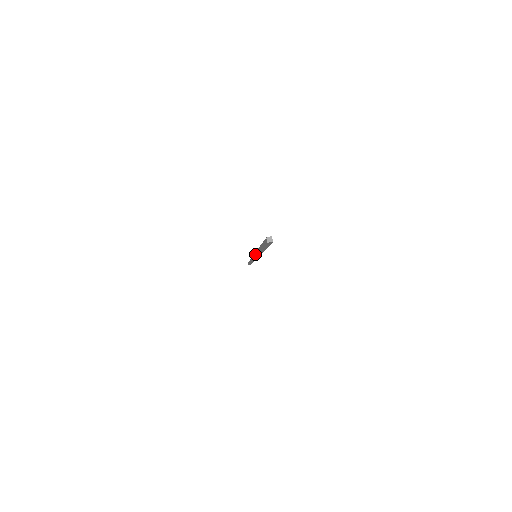
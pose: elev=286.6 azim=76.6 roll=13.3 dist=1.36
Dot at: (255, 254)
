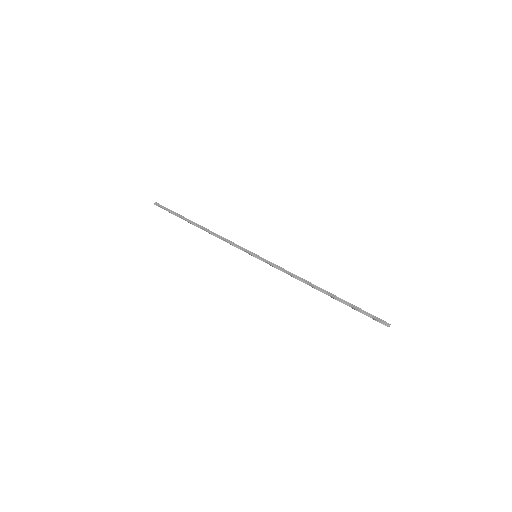
Dot at: occluded
